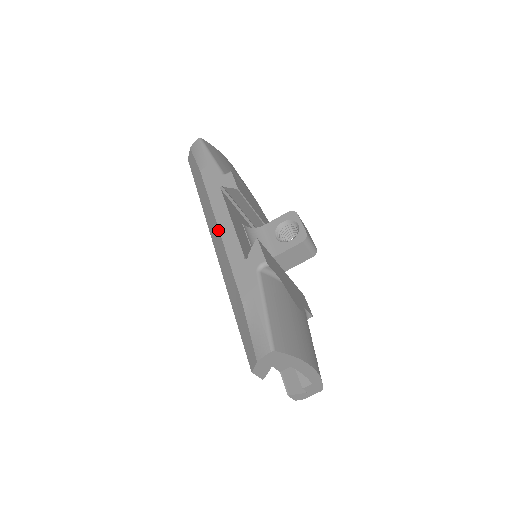
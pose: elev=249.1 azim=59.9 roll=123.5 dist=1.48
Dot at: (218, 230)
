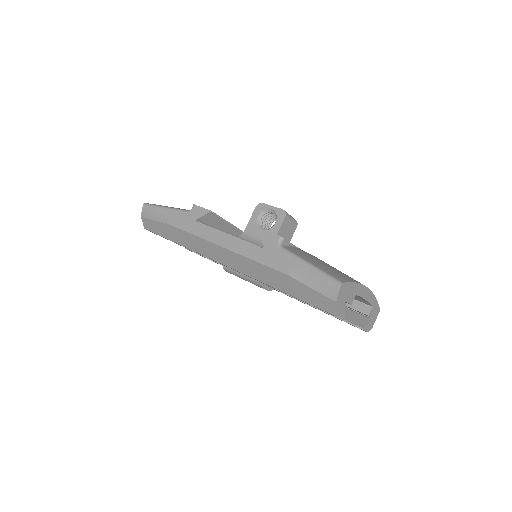
Dot at: (222, 248)
